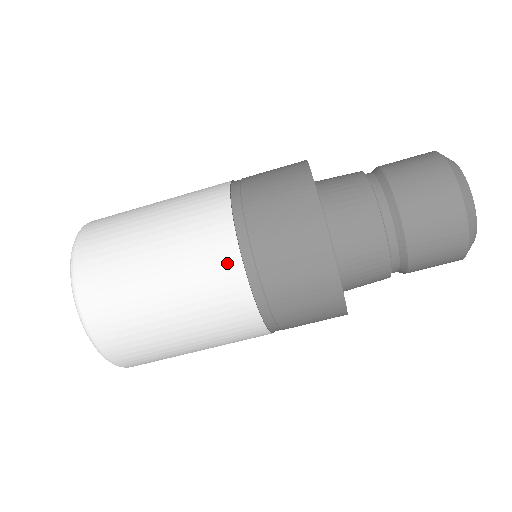
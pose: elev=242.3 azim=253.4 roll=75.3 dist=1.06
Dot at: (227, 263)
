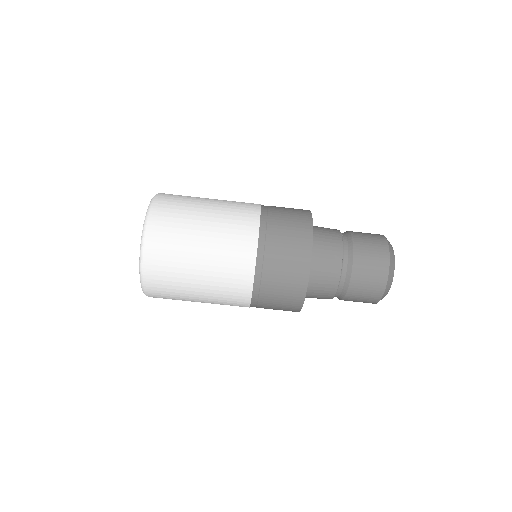
Dot at: (247, 256)
